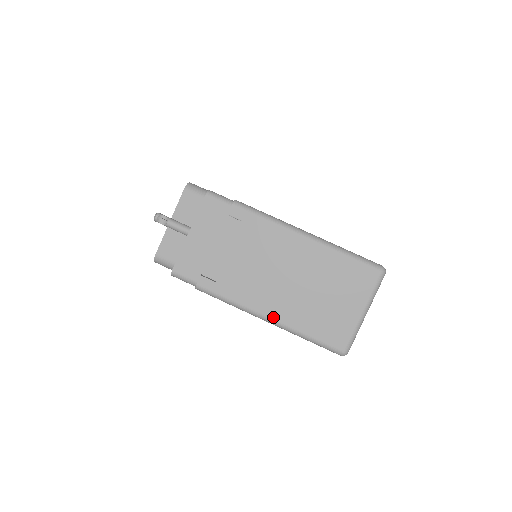
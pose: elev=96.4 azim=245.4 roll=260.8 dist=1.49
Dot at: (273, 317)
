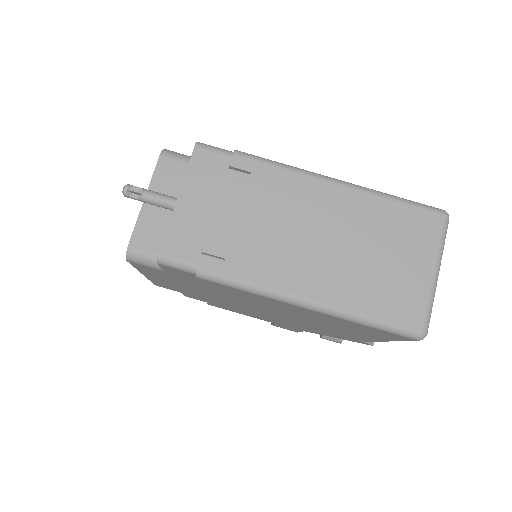
Dot at: (315, 298)
